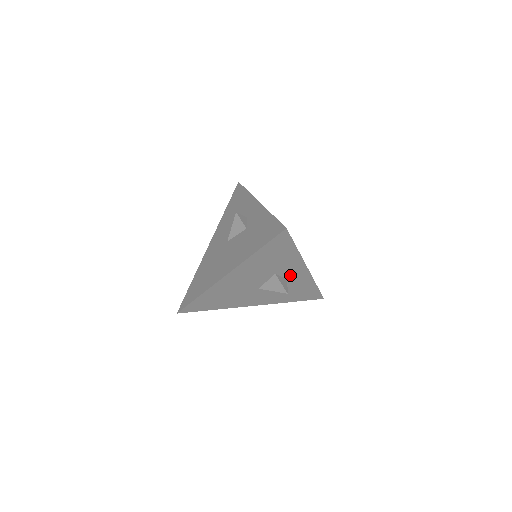
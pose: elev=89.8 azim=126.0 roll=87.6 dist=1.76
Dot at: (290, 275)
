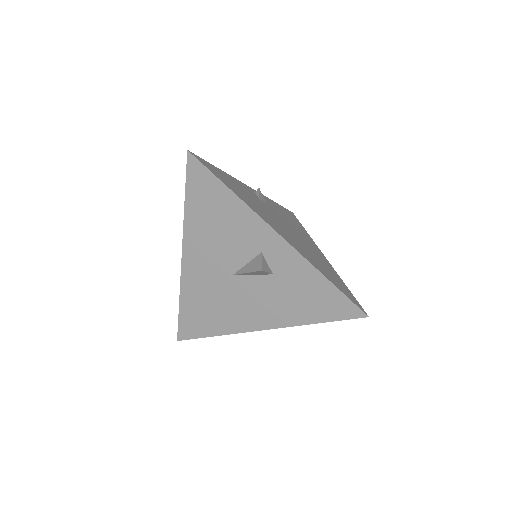
Dot at: occluded
